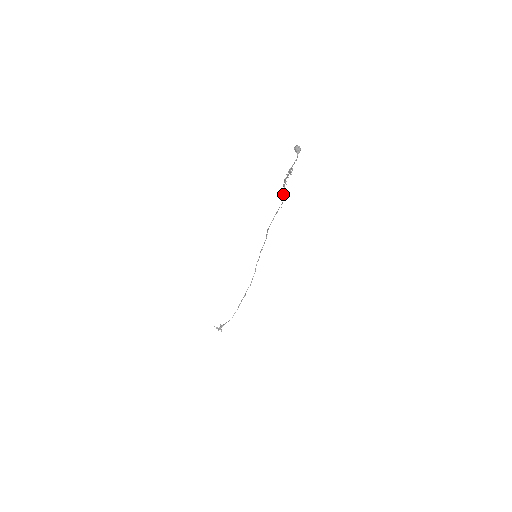
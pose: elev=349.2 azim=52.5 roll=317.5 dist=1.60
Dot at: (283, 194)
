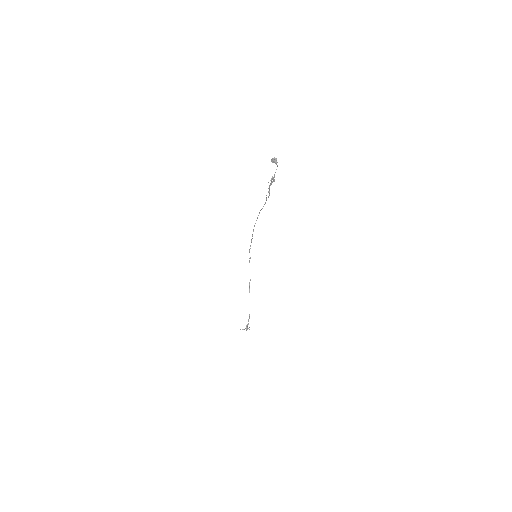
Dot at: (266, 198)
